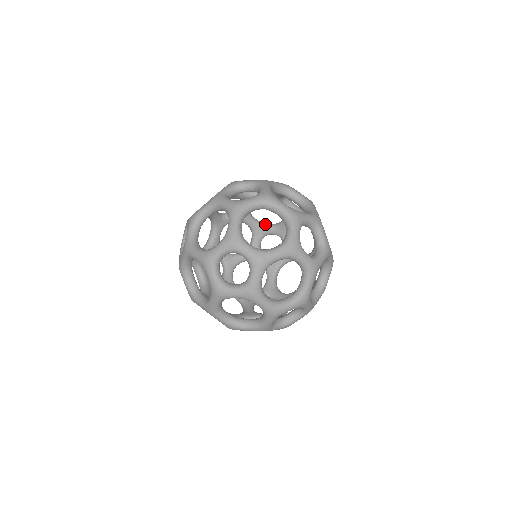
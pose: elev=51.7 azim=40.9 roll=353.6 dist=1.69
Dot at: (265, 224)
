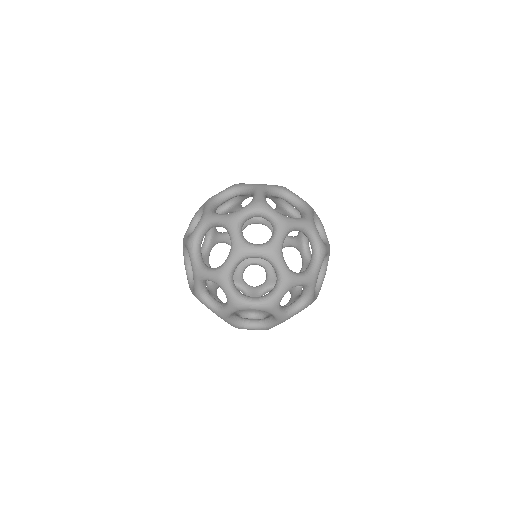
Dot at: occluded
